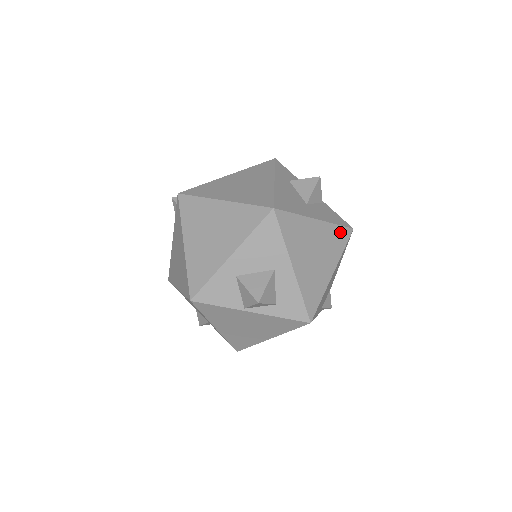
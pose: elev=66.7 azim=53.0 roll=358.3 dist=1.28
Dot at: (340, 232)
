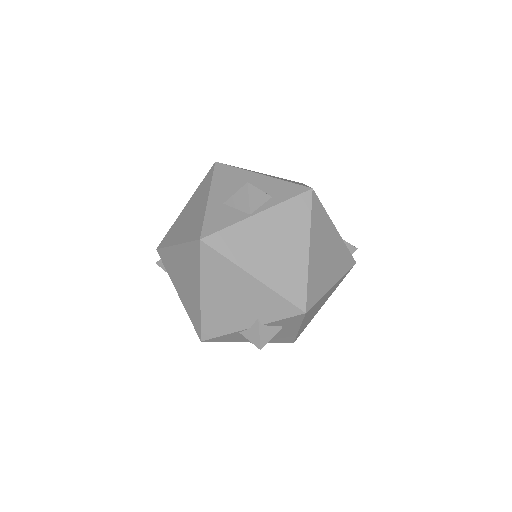
Dot at: occluded
